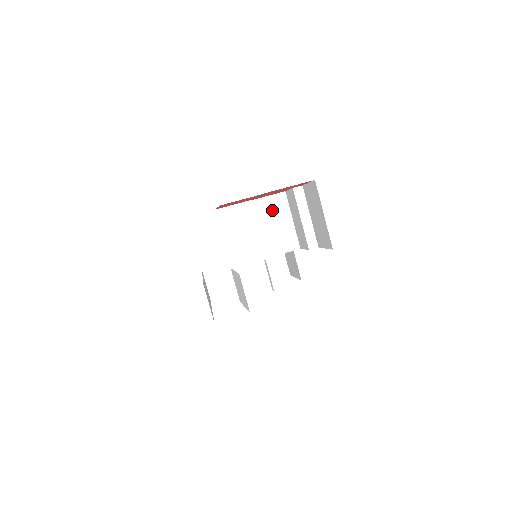
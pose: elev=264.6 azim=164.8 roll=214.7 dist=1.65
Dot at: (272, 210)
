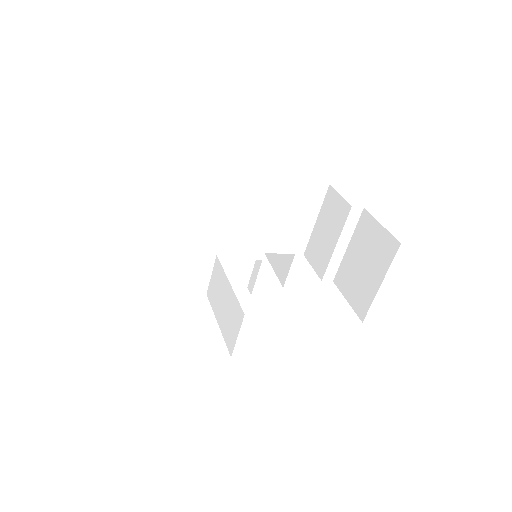
Dot at: (301, 200)
